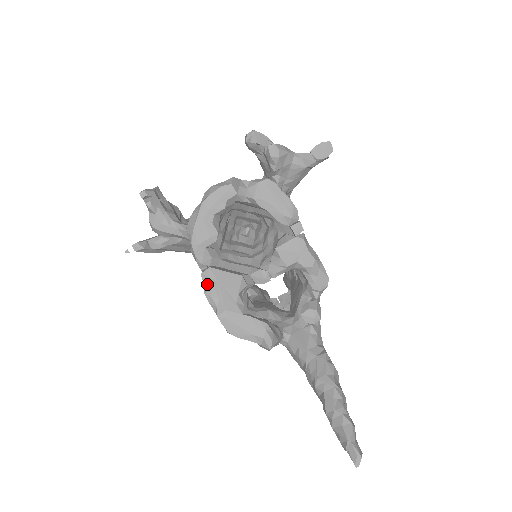
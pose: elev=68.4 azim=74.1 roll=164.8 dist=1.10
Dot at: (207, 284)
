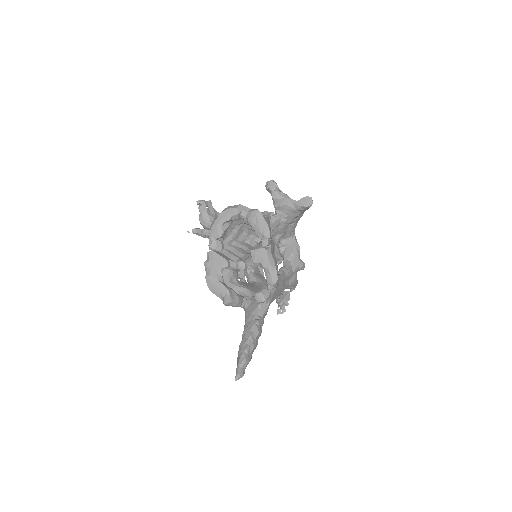
Dot at: (208, 259)
